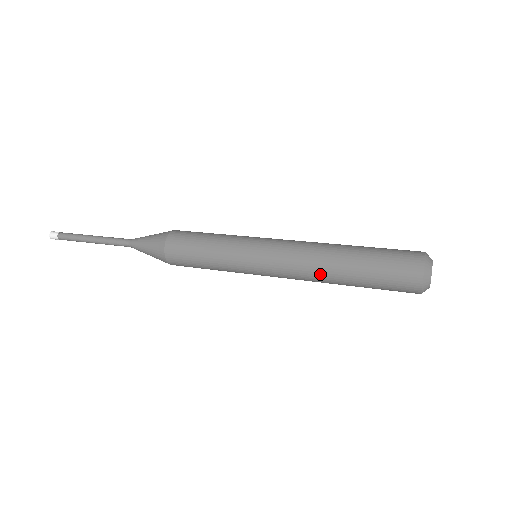
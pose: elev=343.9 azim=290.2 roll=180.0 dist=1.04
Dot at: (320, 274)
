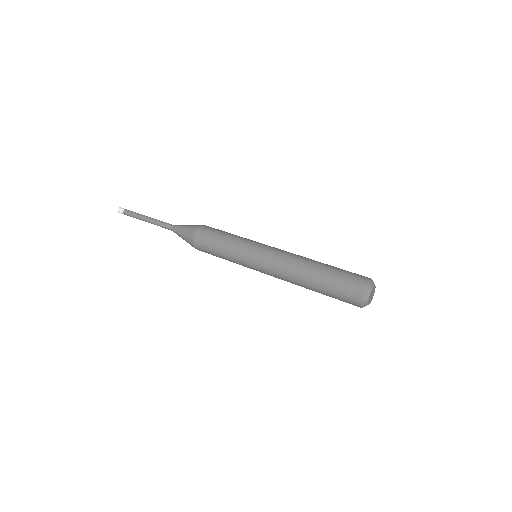
Dot at: (295, 274)
